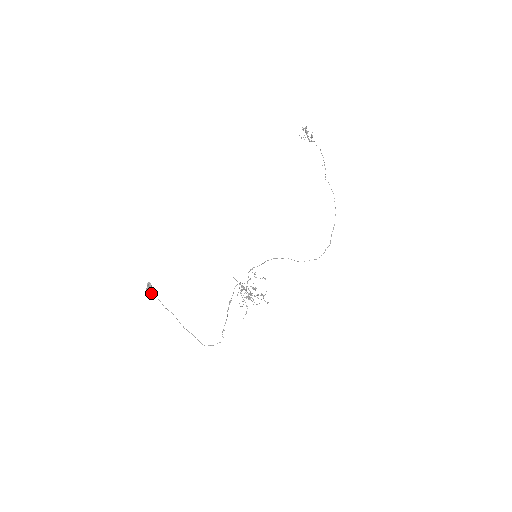
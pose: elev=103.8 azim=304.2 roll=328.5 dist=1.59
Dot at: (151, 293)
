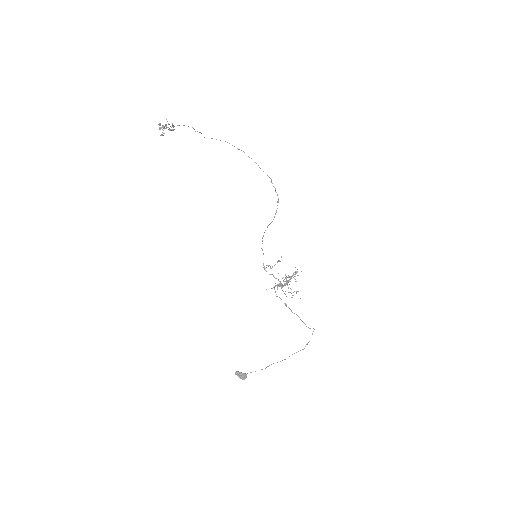
Dot at: (246, 376)
